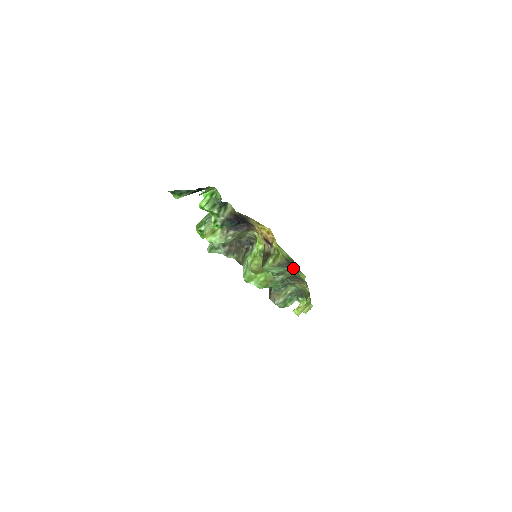
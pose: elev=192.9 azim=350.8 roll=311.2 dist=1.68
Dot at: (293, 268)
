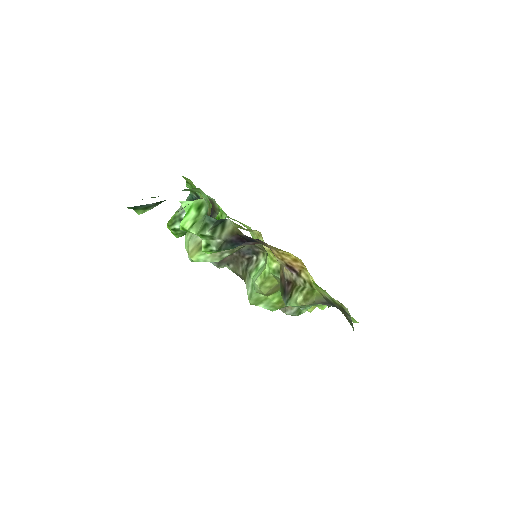
Dot at: occluded
